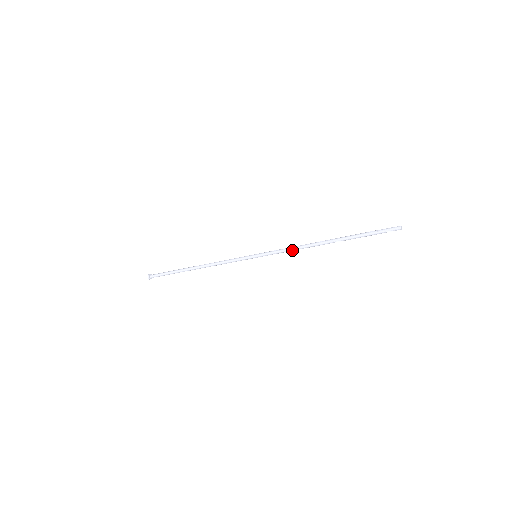
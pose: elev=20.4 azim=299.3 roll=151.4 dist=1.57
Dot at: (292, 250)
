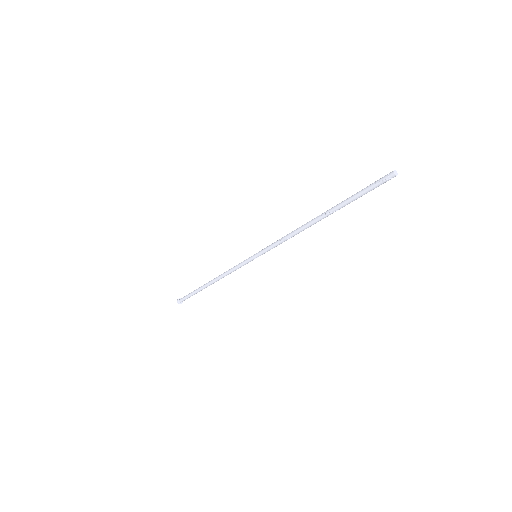
Dot at: (285, 239)
